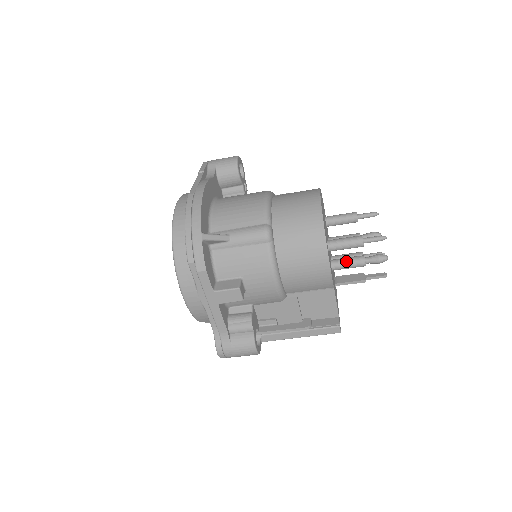
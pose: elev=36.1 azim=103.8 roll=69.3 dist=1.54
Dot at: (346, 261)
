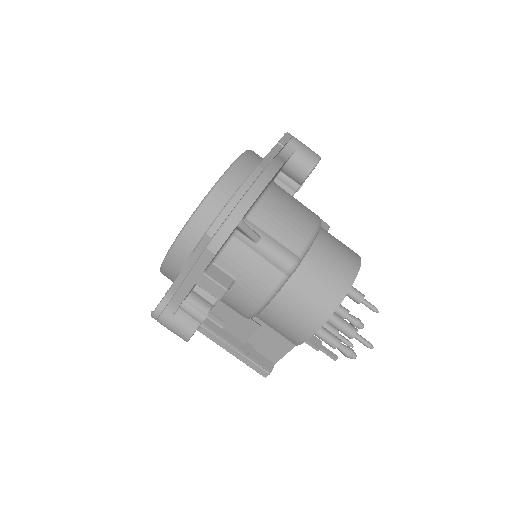
Dot at: (324, 333)
